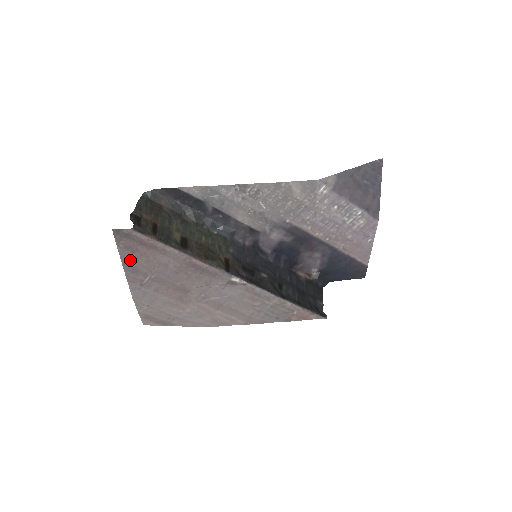
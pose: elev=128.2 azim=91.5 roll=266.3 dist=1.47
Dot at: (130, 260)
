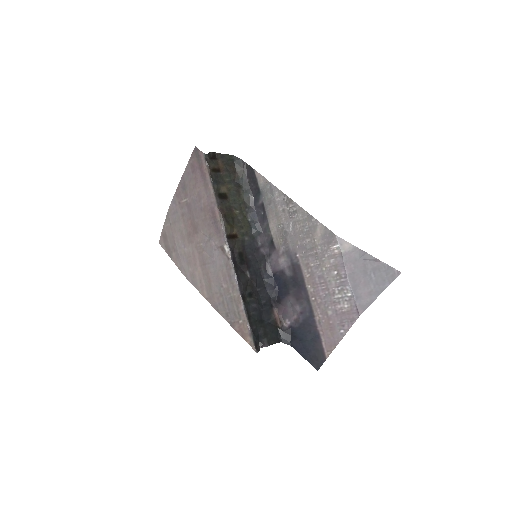
Dot at: (187, 177)
